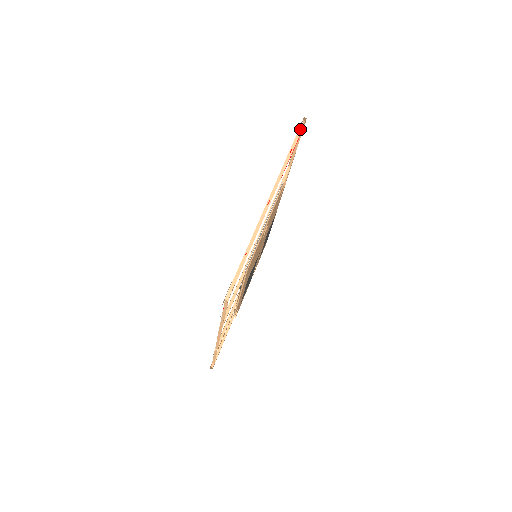
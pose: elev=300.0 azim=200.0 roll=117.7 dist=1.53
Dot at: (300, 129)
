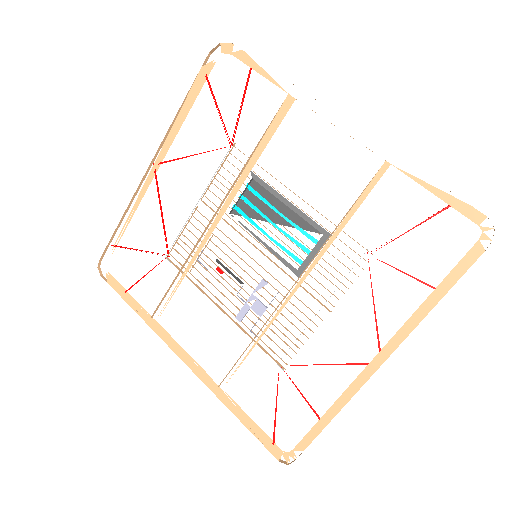
Dot at: (473, 247)
